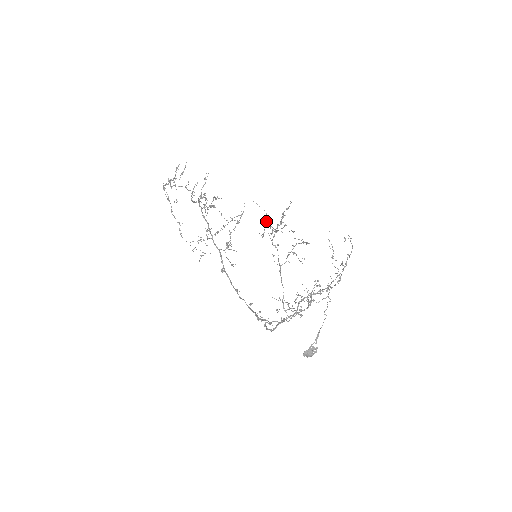
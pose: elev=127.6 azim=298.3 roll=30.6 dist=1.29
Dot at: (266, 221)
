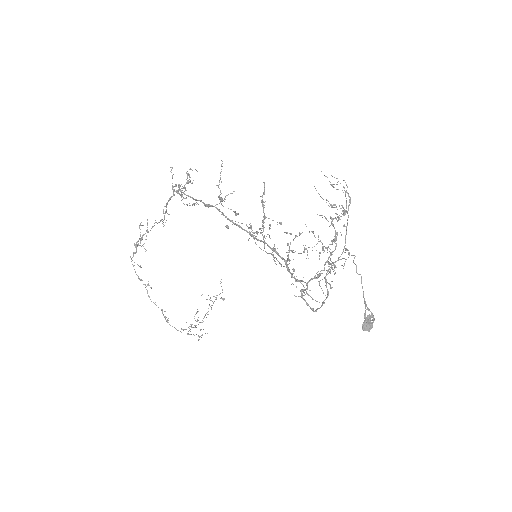
Dot at: occluded
